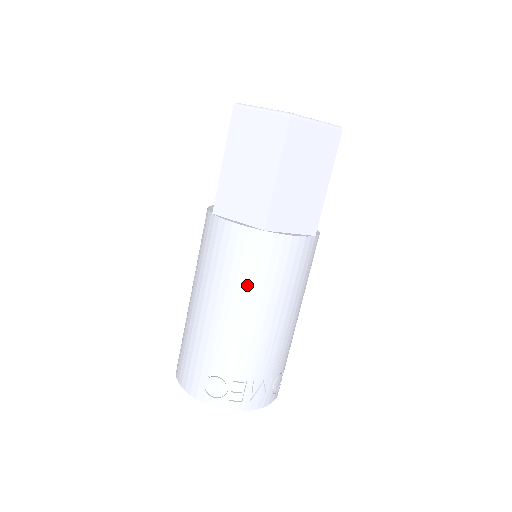
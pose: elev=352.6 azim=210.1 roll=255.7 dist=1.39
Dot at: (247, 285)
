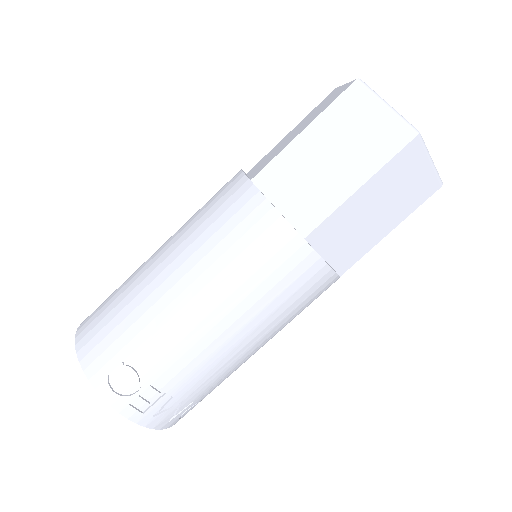
Dot at: (243, 287)
